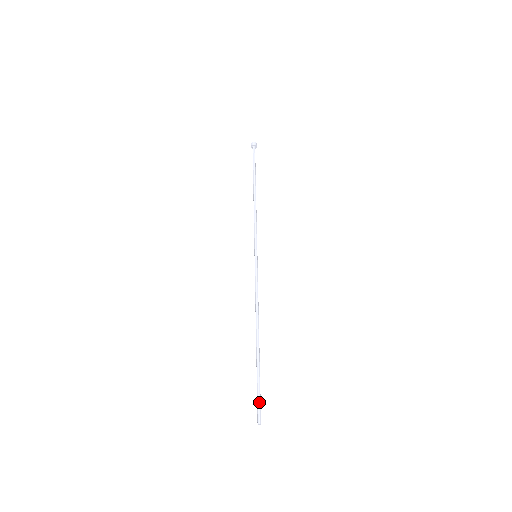
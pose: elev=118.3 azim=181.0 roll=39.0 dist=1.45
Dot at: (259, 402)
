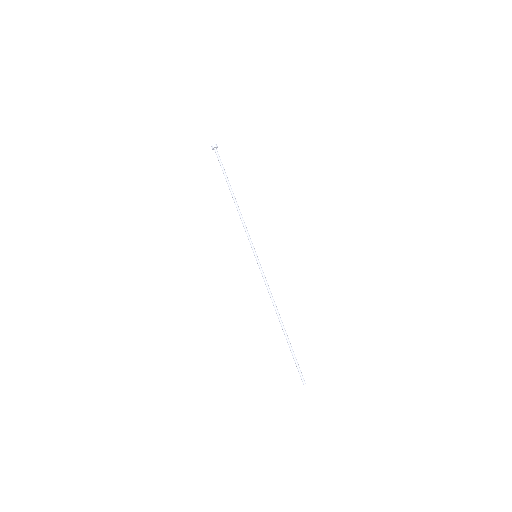
Dot at: (299, 370)
